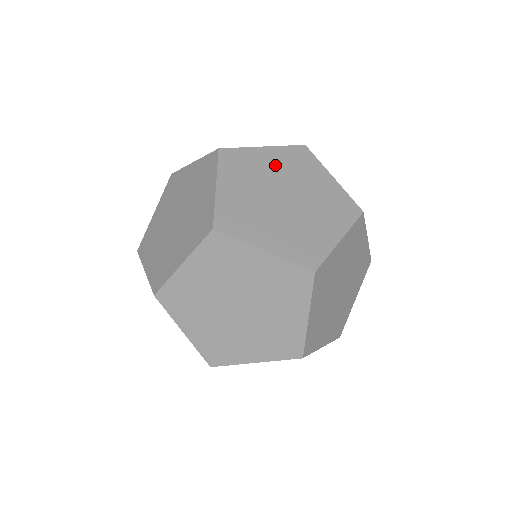
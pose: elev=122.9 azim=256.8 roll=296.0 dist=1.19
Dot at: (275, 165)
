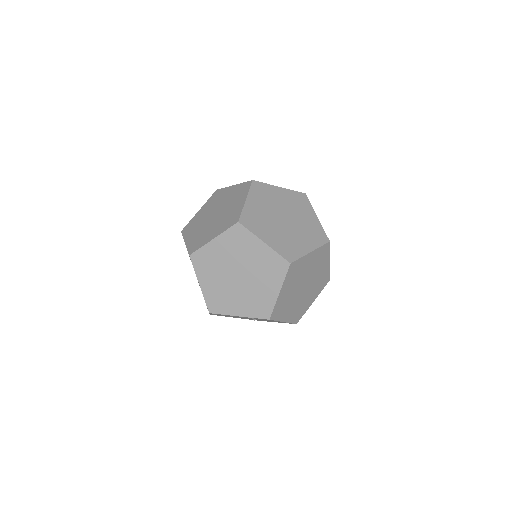
Dot at: occluded
